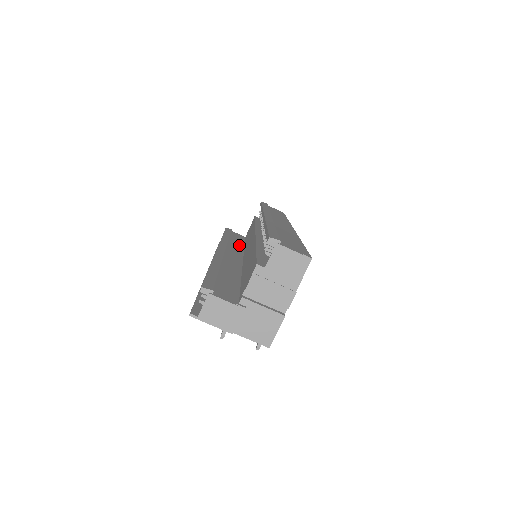
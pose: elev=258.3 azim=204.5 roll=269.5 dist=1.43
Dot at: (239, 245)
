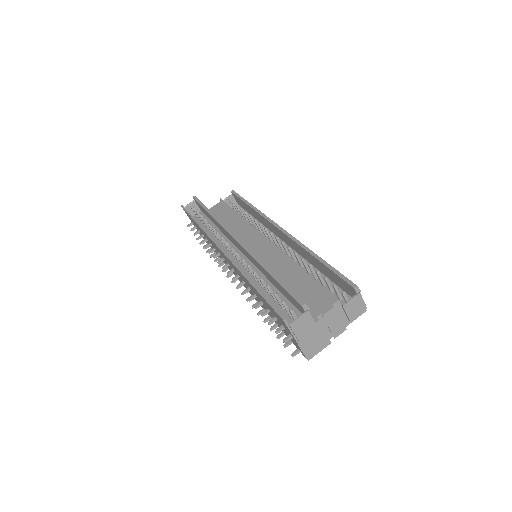
Dot at: occluded
